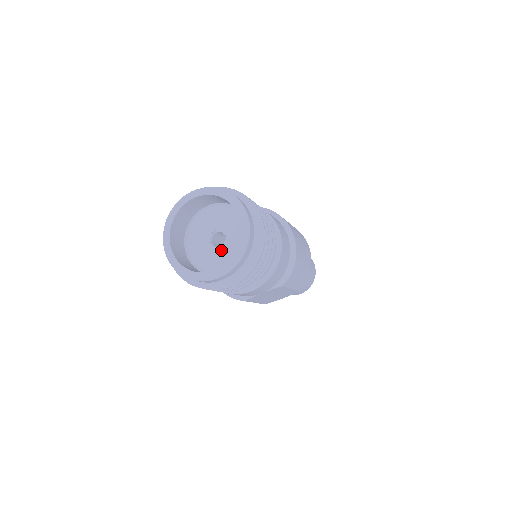
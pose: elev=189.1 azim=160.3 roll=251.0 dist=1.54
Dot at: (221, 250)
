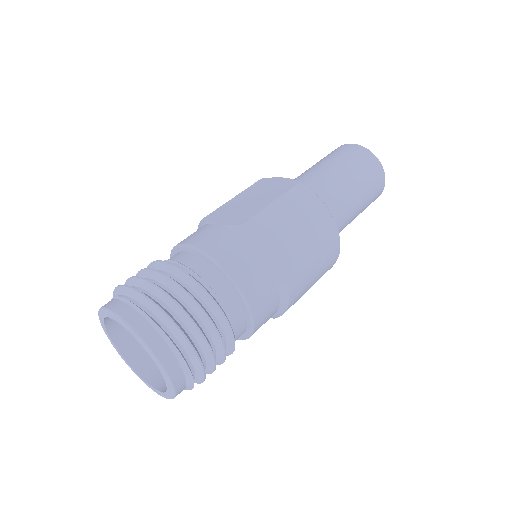
Dot at: occluded
